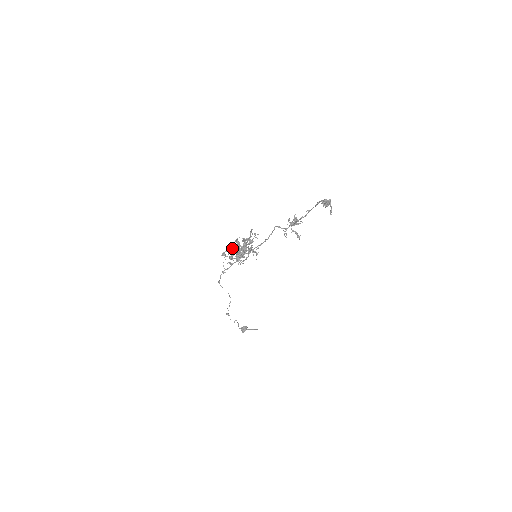
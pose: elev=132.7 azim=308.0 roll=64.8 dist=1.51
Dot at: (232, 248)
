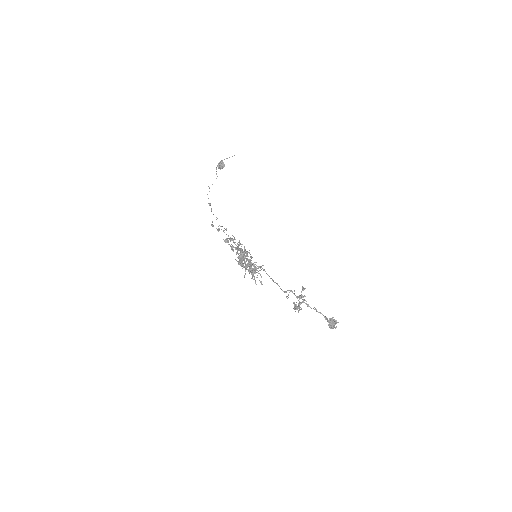
Dot at: occluded
